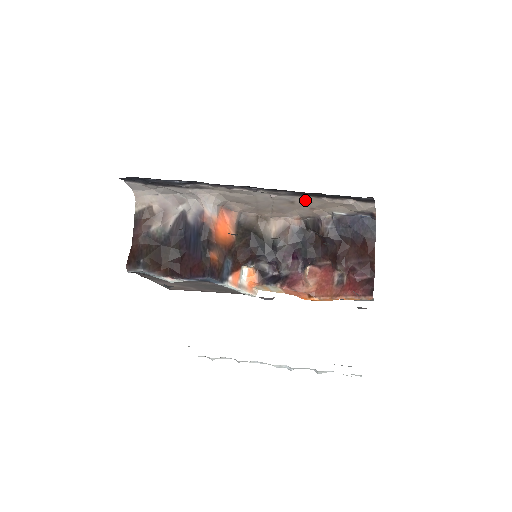
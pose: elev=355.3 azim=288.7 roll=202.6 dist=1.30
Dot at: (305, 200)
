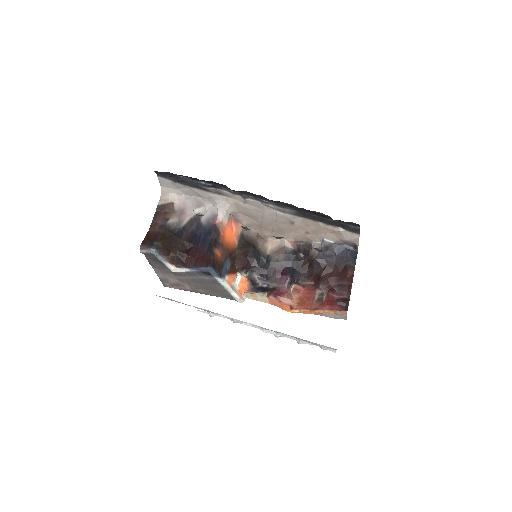
Dot at: (303, 222)
